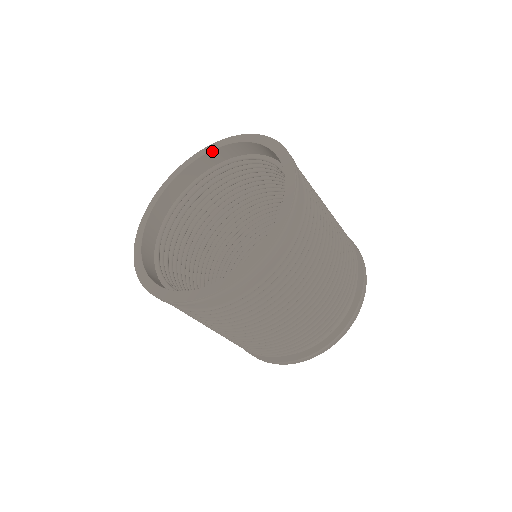
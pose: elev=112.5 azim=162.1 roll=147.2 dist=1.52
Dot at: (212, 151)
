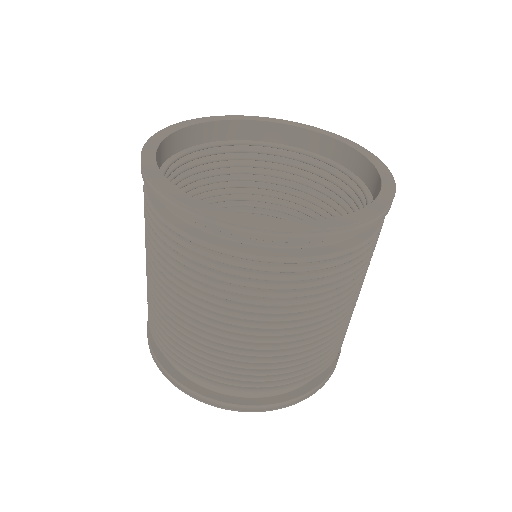
Dot at: (334, 139)
